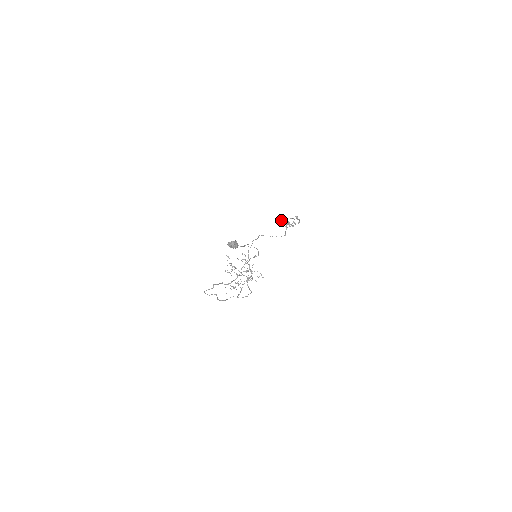
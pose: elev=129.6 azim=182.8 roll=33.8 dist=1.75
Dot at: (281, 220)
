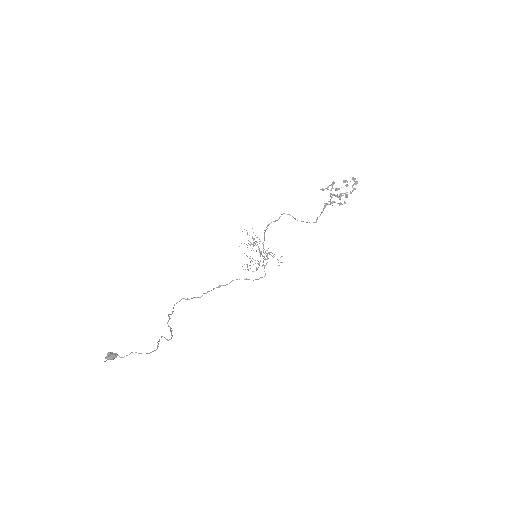
Dot at: (326, 188)
